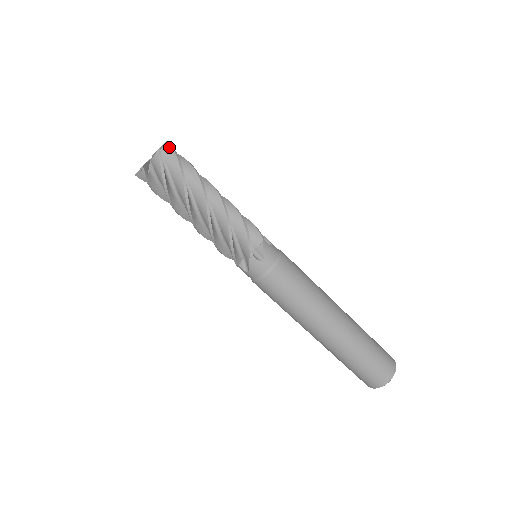
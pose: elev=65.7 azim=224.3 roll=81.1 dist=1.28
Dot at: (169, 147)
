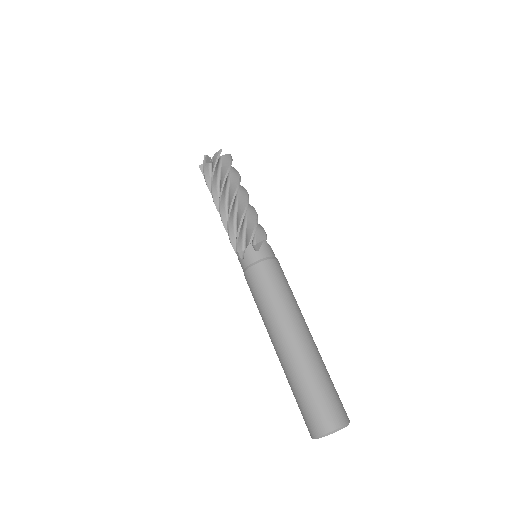
Dot at: (230, 156)
